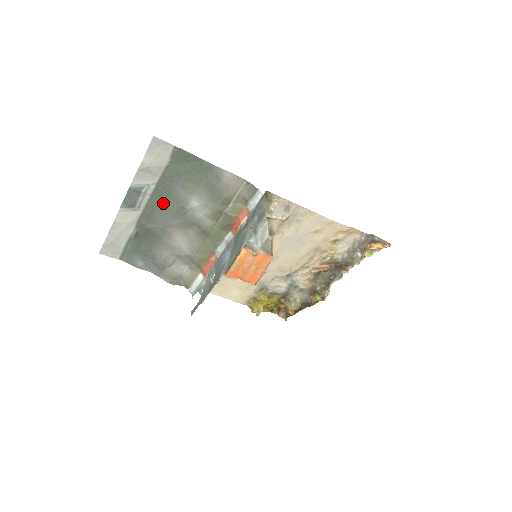
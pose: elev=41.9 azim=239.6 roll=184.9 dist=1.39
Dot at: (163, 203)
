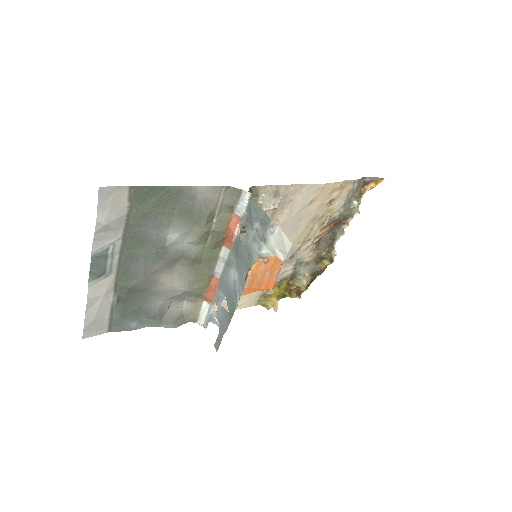
Dot at: (137, 253)
